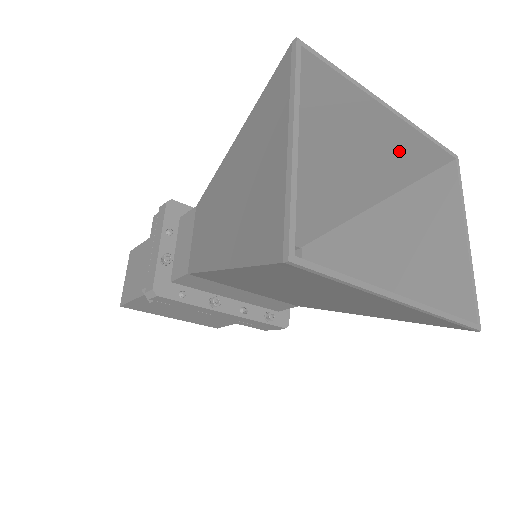
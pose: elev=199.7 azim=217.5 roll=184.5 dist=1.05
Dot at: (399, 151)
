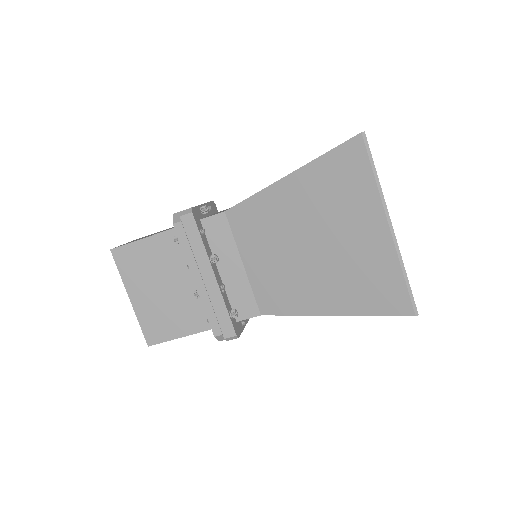
Dot at: occluded
